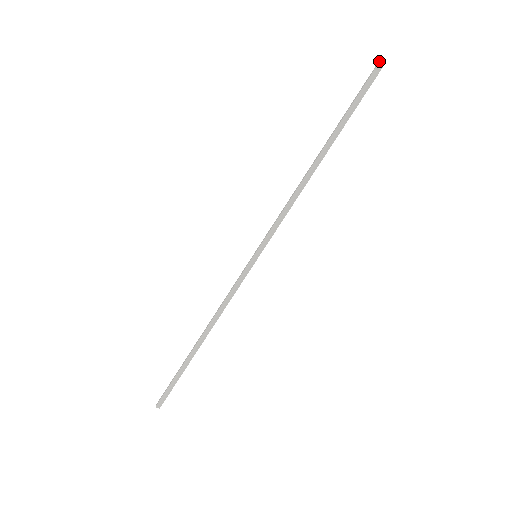
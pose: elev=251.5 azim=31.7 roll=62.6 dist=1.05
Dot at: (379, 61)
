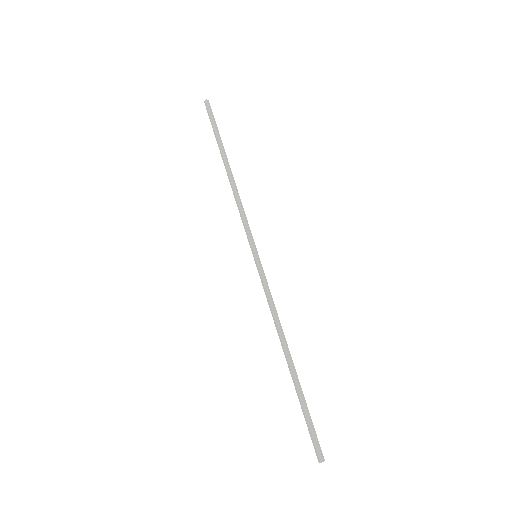
Dot at: occluded
